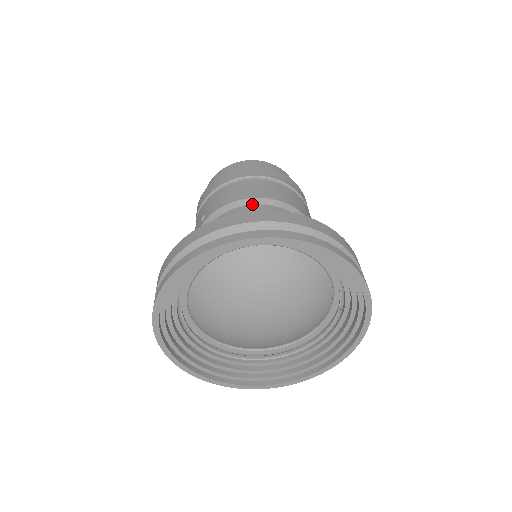
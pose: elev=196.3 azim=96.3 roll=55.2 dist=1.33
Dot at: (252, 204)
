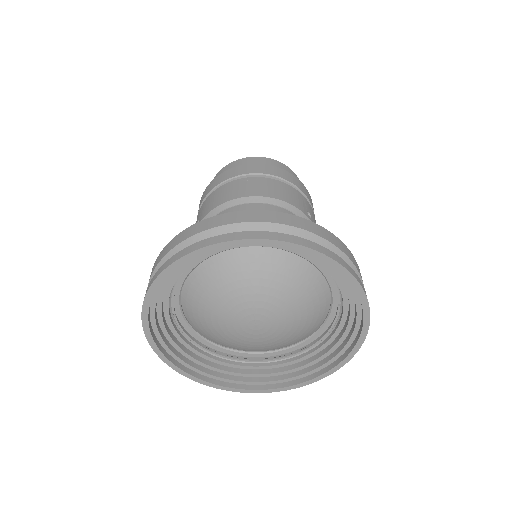
Dot at: (240, 204)
